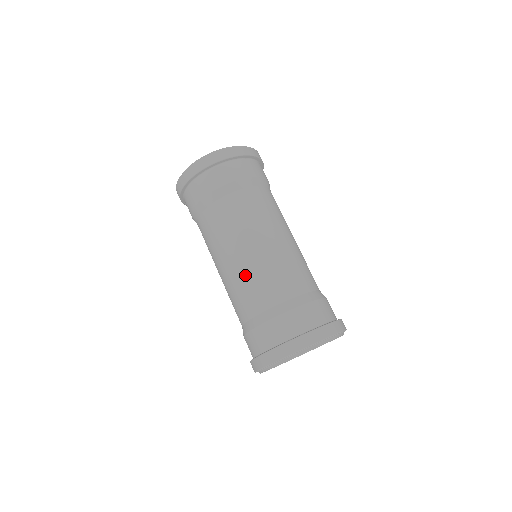
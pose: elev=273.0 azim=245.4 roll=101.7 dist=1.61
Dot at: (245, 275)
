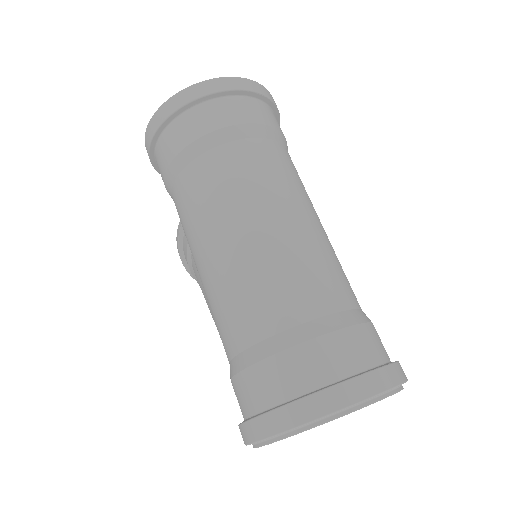
Dot at: (248, 269)
